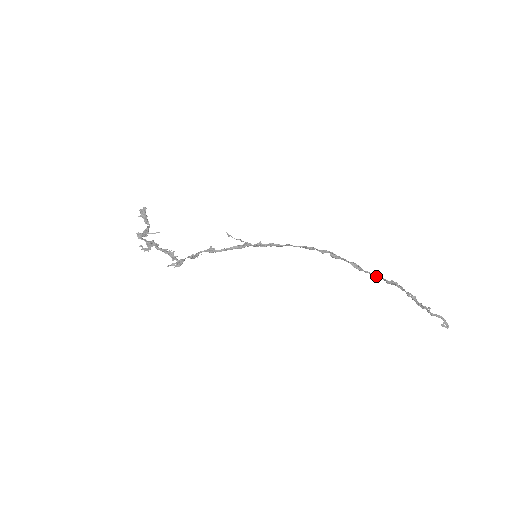
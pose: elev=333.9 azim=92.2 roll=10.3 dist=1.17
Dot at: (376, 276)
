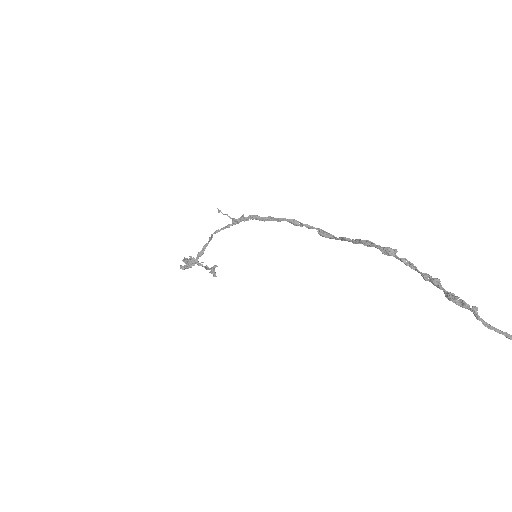
Dot at: (365, 243)
